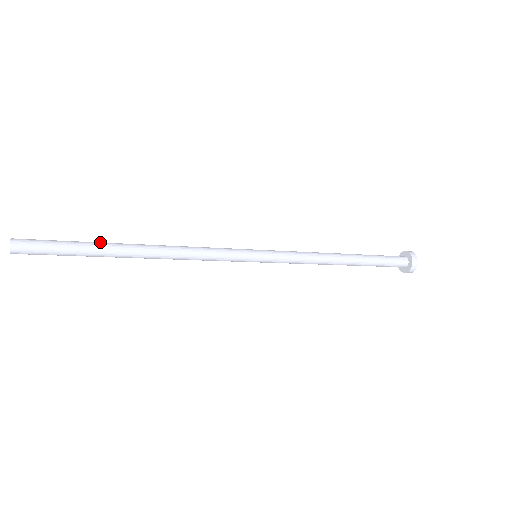
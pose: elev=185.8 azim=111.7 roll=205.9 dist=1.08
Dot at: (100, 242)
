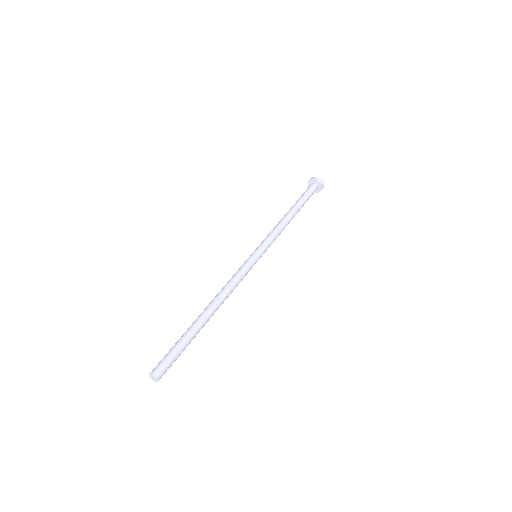
Dot at: (192, 331)
